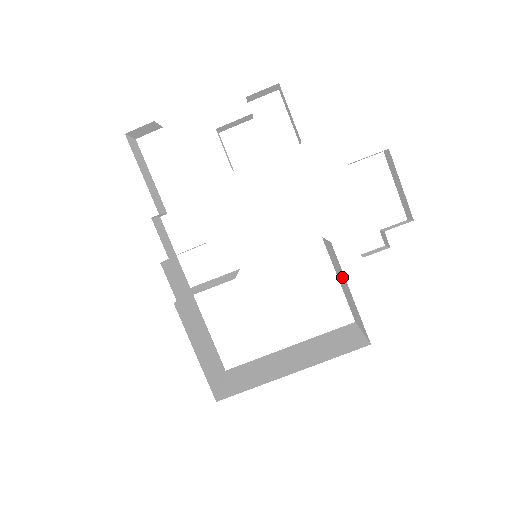
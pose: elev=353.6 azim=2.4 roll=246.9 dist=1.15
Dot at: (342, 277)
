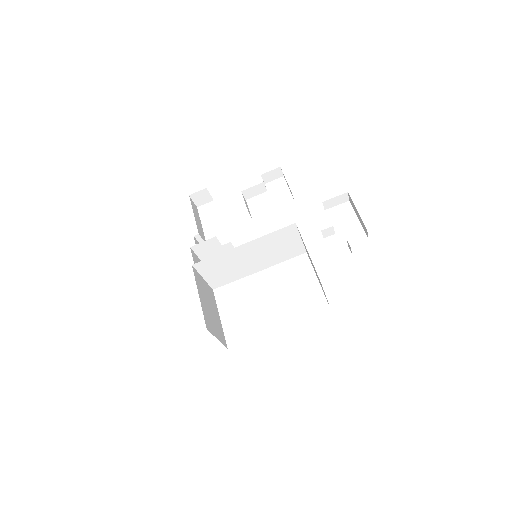
Dot at: occluded
